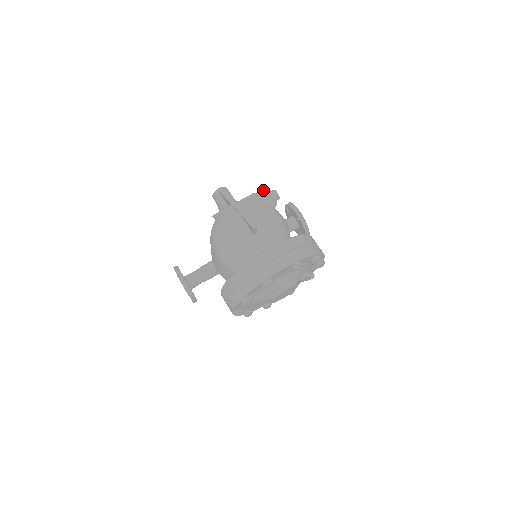
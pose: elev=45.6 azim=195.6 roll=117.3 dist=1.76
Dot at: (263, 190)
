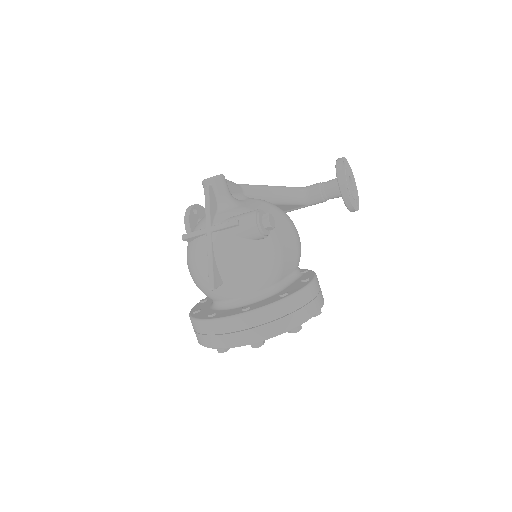
Dot at: (250, 217)
